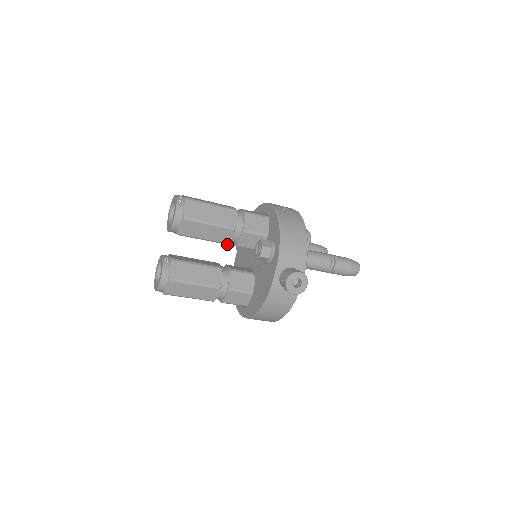
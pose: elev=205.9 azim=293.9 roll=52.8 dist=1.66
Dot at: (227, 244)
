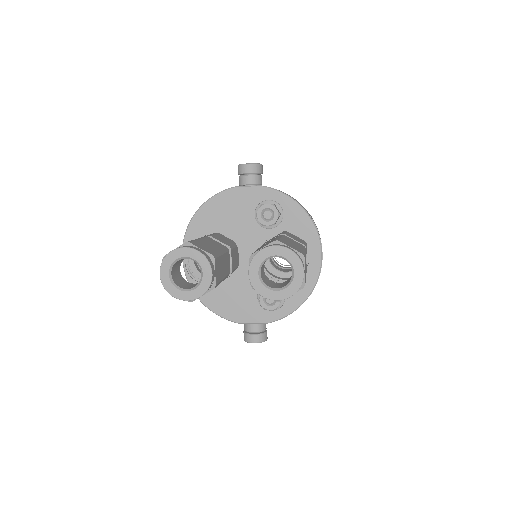
Dot at: occluded
